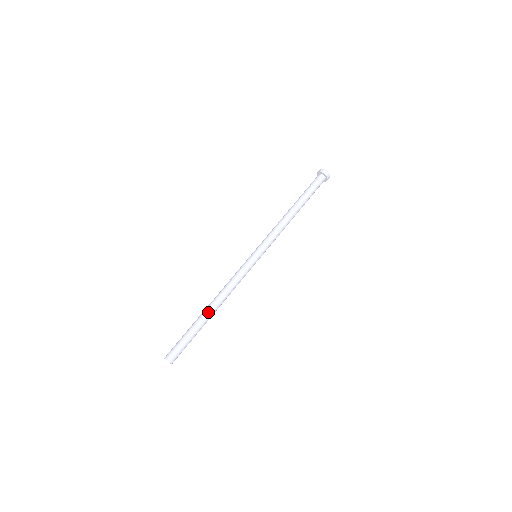
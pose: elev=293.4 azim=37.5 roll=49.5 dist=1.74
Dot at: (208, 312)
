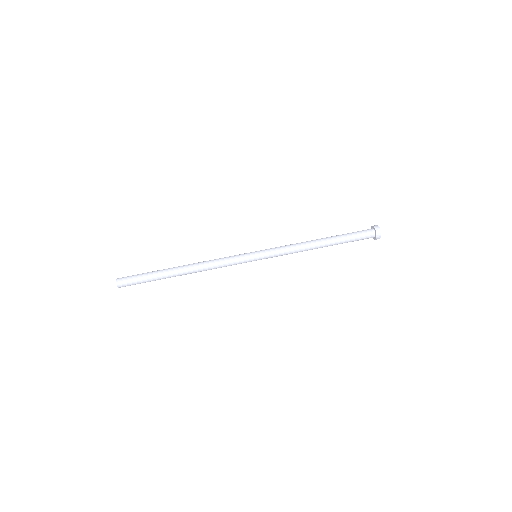
Dot at: (178, 272)
